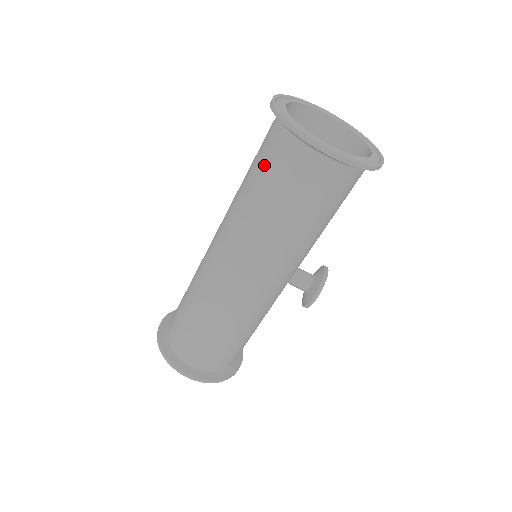
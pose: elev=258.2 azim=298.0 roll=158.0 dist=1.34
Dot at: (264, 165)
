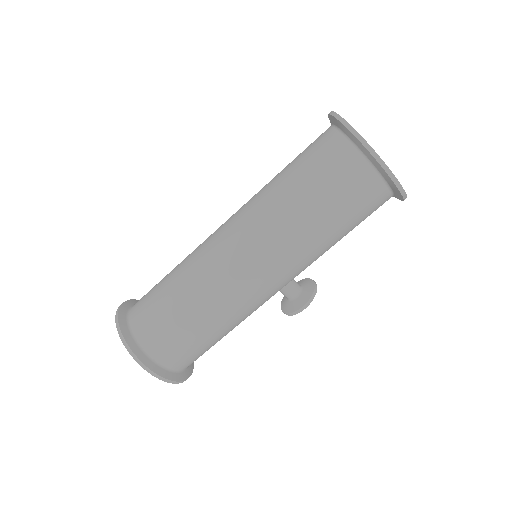
Dot at: (317, 169)
